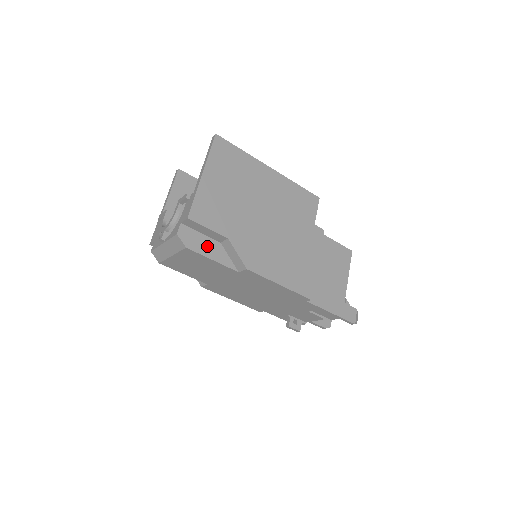
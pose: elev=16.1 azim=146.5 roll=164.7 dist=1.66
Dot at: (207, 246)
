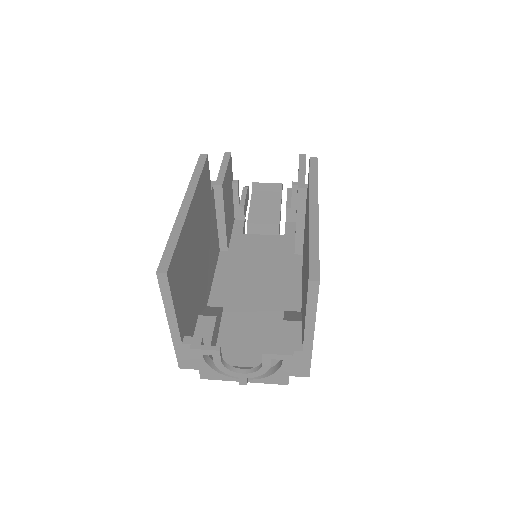
Dot at: occluded
